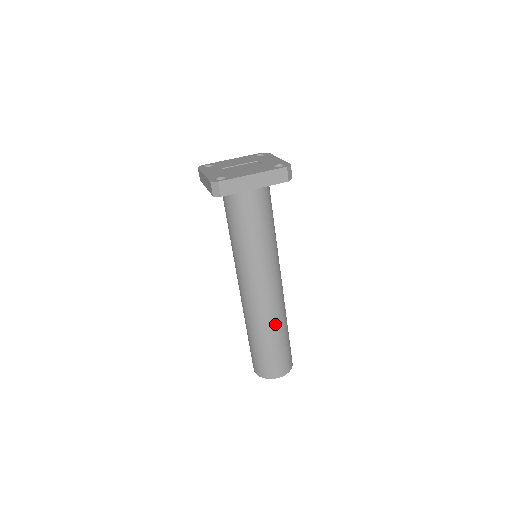
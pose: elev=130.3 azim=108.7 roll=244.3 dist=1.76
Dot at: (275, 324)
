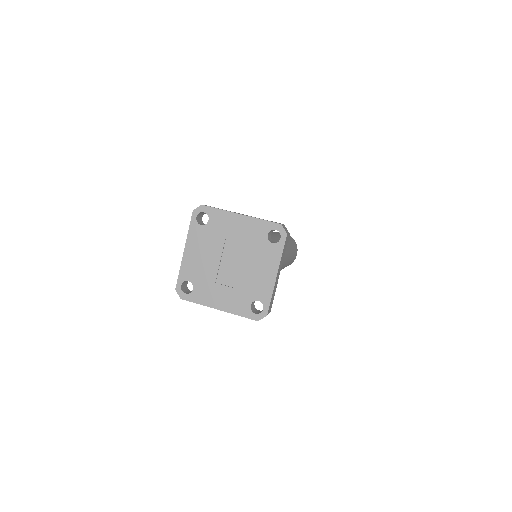
Dot at: (290, 254)
